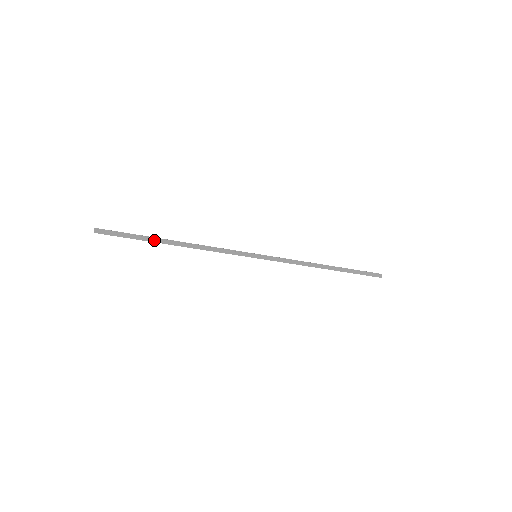
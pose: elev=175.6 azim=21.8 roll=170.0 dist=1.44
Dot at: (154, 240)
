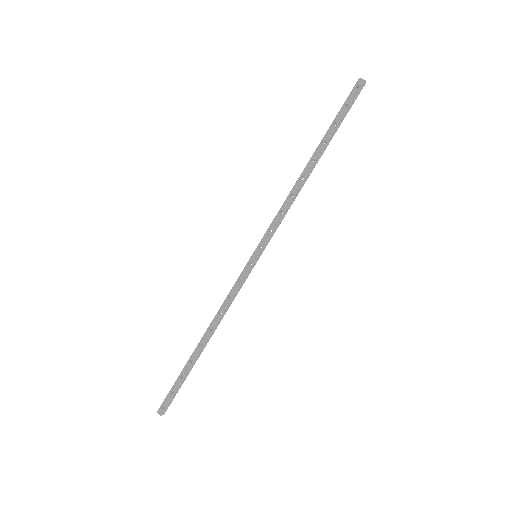
Dot at: (193, 364)
